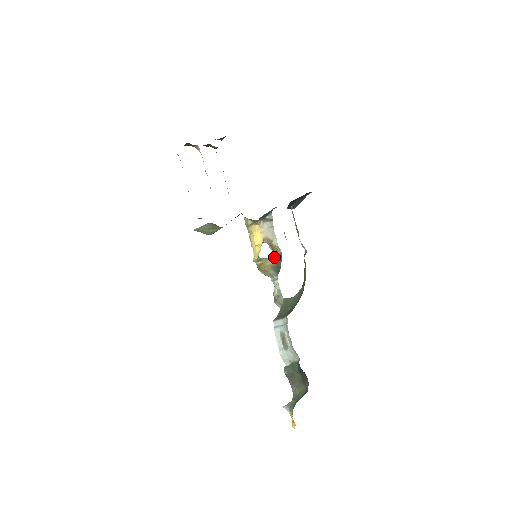
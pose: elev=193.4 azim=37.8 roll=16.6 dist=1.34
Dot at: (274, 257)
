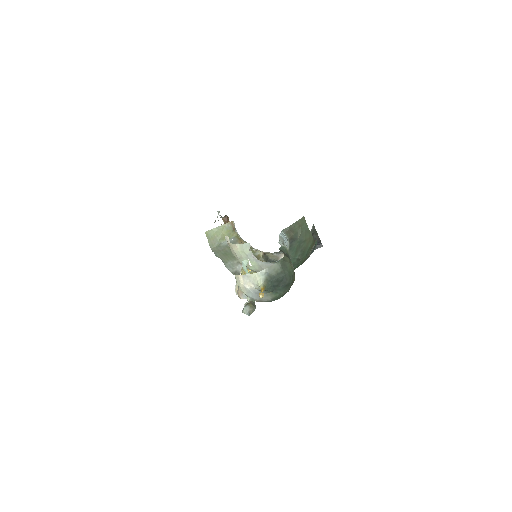
Dot at: occluded
